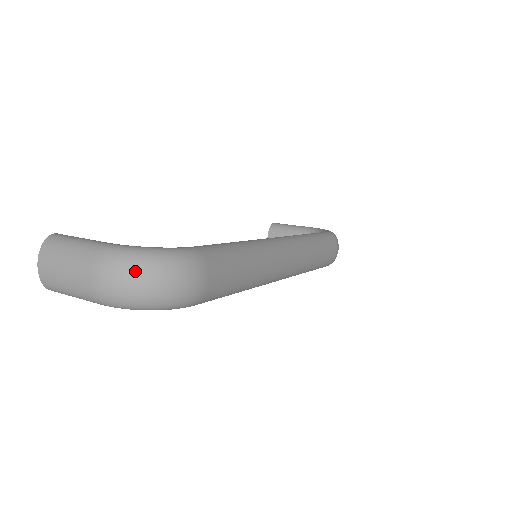
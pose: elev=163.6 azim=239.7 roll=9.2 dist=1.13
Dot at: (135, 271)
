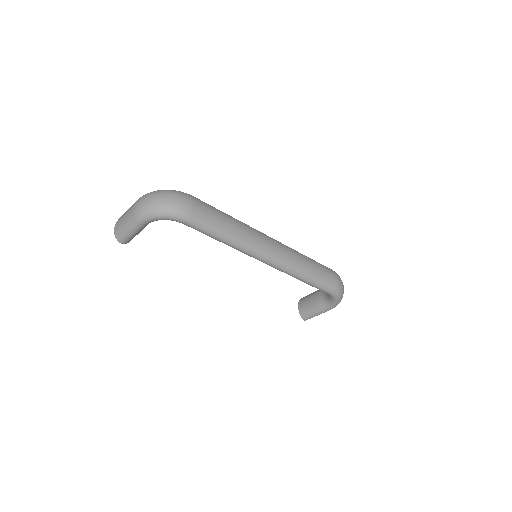
Dot at: (154, 194)
